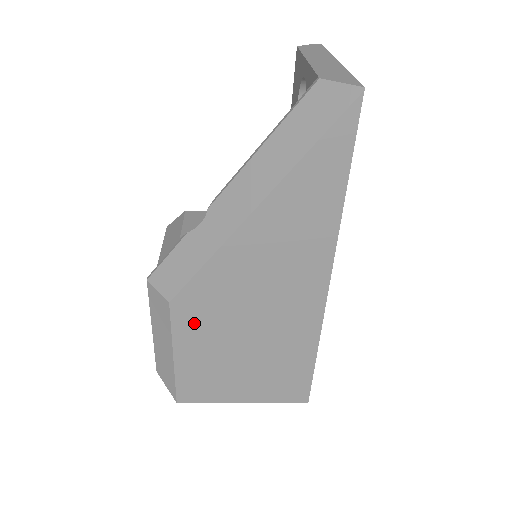
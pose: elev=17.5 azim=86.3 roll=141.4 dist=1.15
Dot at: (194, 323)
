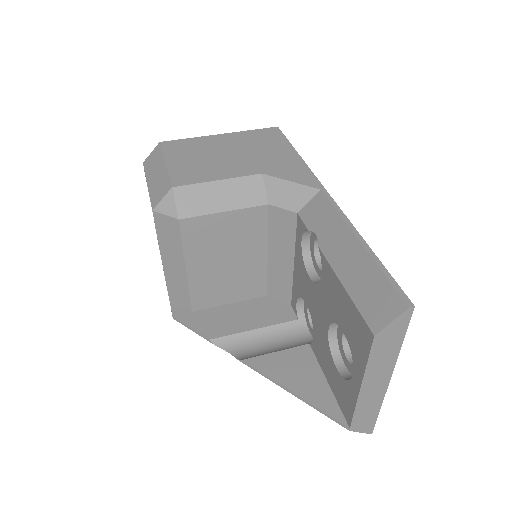
Dot at: occluded
